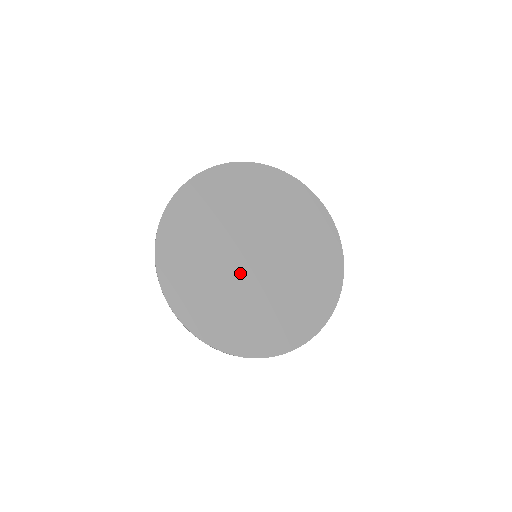
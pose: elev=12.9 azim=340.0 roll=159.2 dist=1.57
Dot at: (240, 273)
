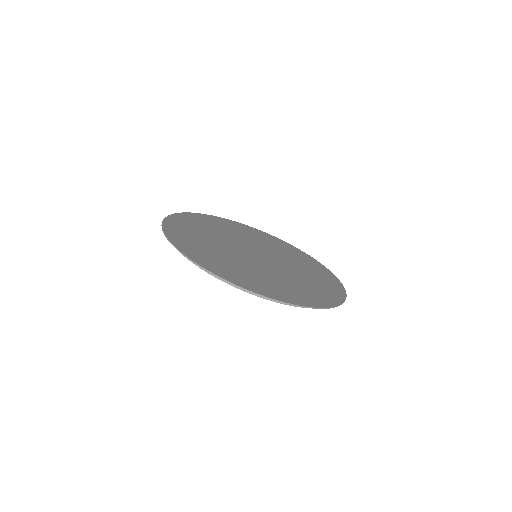
Dot at: (246, 258)
